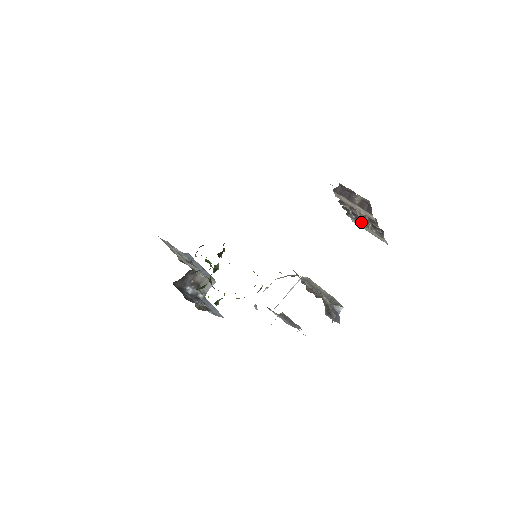
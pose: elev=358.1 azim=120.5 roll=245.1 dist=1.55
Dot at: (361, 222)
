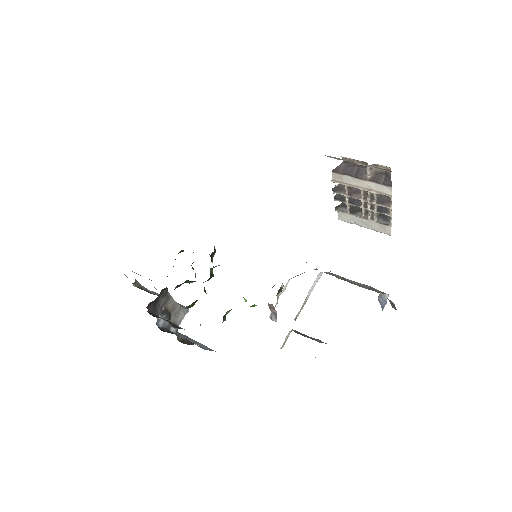
Dot at: (357, 213)
